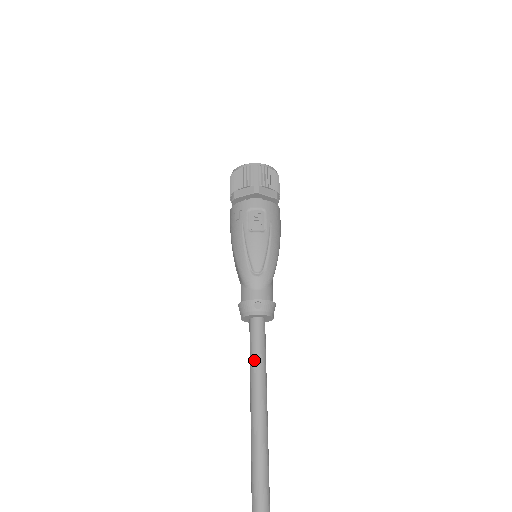
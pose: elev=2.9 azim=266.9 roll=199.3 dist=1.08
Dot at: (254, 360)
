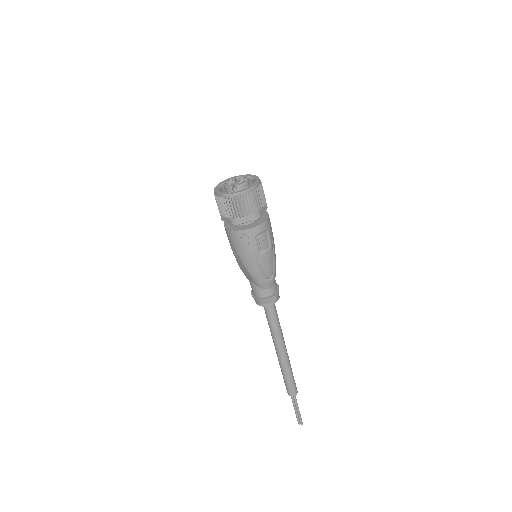
Dot at: (275, 326)
